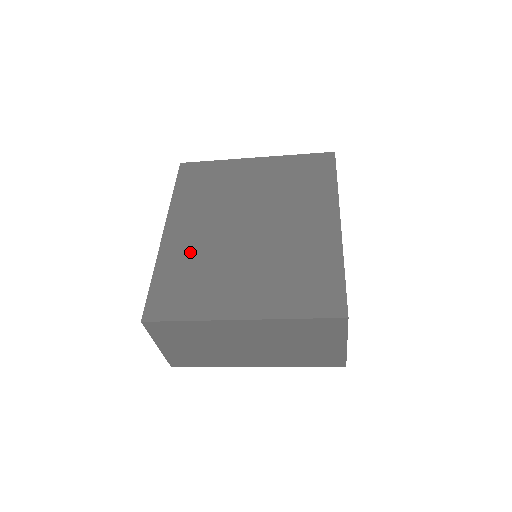
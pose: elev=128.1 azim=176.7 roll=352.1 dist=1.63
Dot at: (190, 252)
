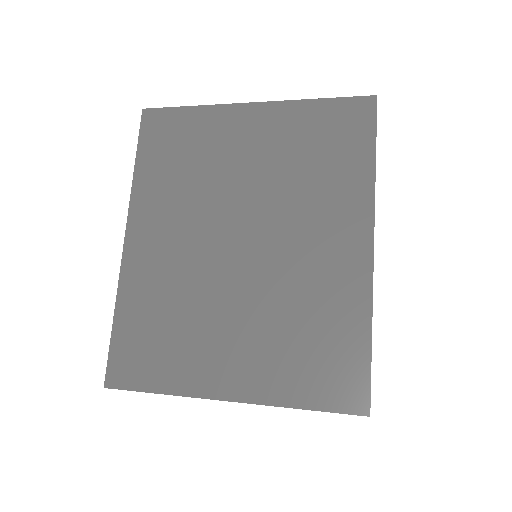
Dot at: (160, 281)
